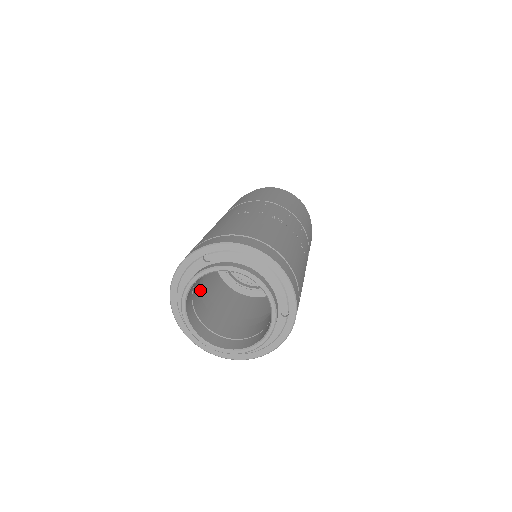
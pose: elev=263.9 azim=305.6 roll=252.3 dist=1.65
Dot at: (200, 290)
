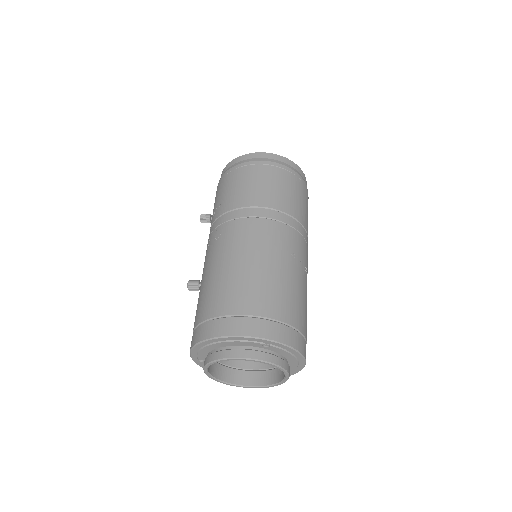
Dot at: occluded
